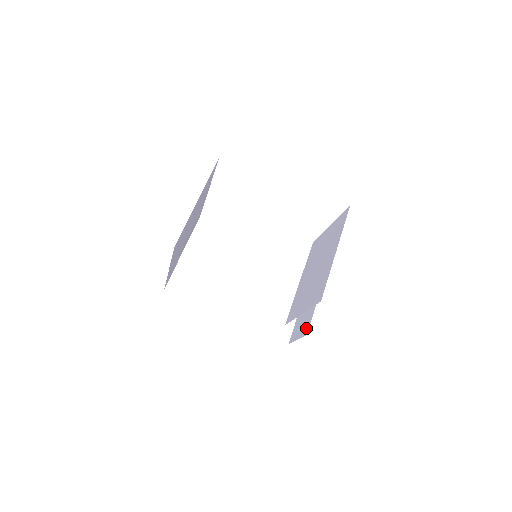
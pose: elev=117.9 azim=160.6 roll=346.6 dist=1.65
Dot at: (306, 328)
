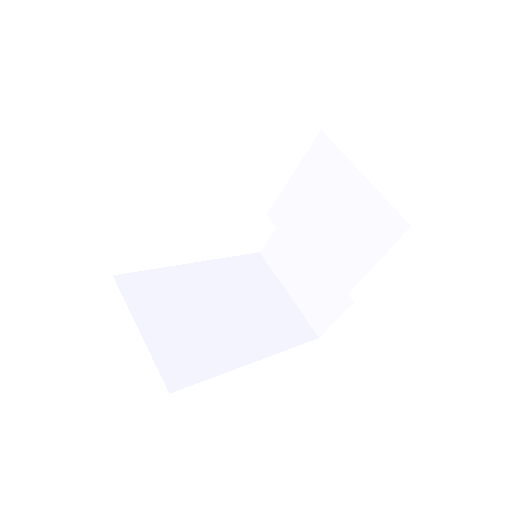
Dot at: occluded
